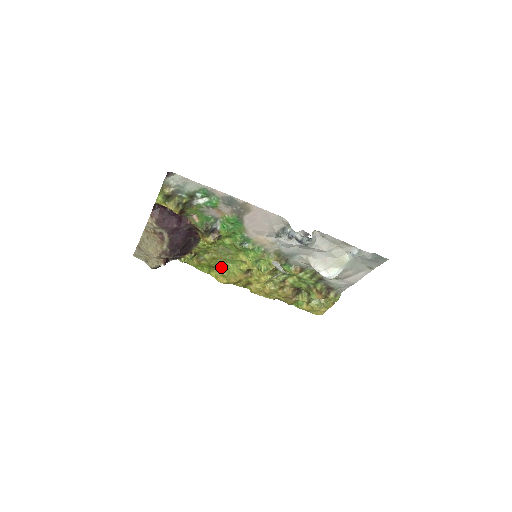
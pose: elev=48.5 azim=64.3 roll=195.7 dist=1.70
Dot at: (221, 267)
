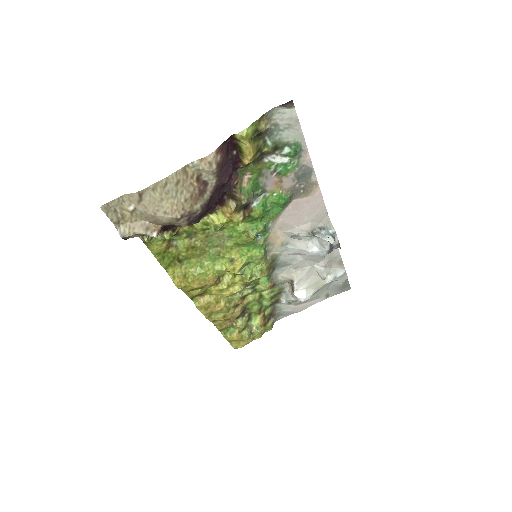
Dot at: (189, 263)
